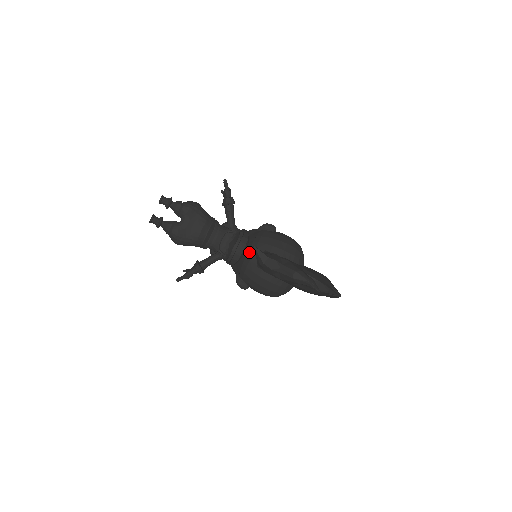
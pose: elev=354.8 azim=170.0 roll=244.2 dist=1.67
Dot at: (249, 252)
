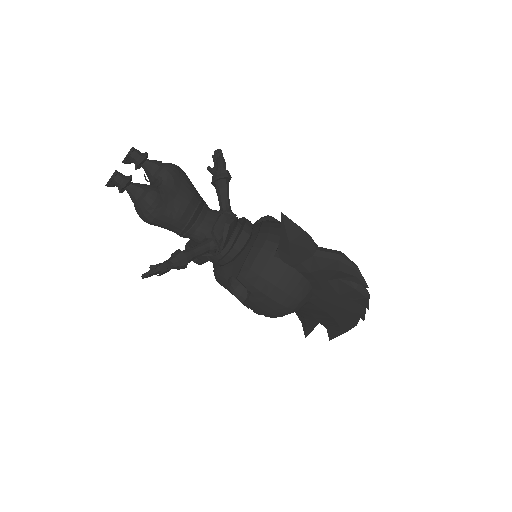
Dot at: (258, 238)
